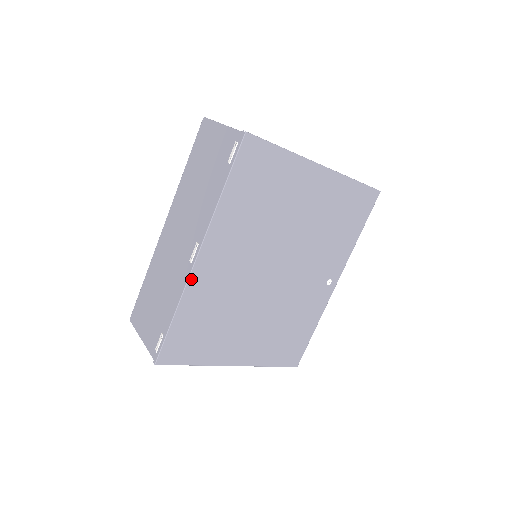
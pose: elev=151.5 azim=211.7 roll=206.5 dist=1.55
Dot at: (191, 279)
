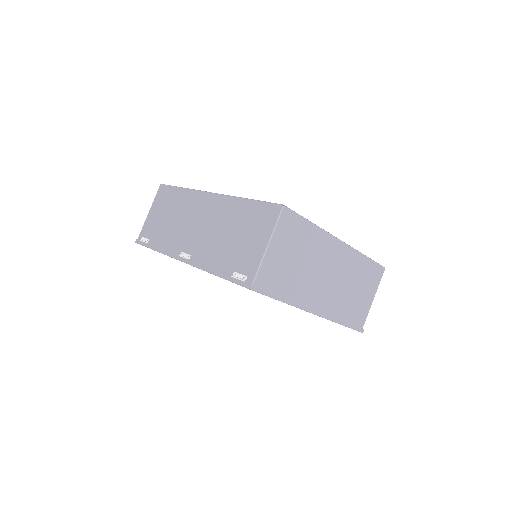
Dot at: occluded
